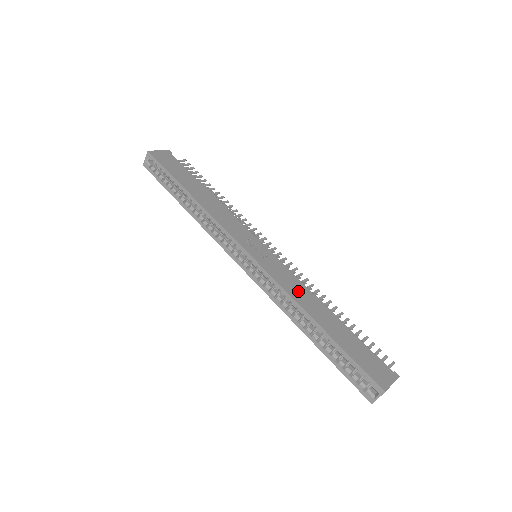
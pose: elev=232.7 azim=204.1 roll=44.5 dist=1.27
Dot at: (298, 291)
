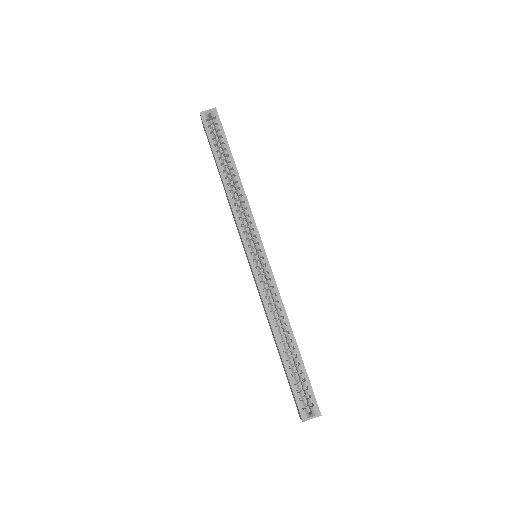
Dot at: occluded
